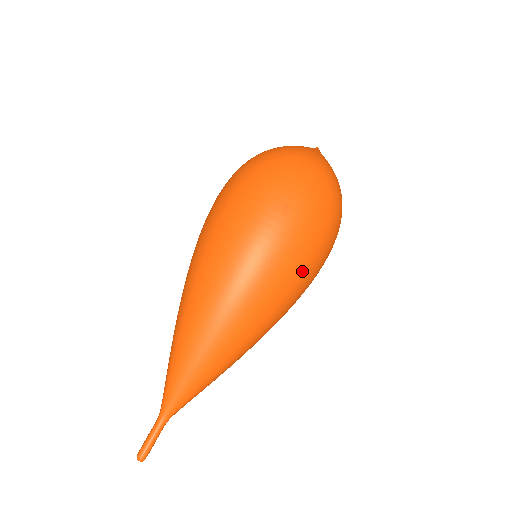
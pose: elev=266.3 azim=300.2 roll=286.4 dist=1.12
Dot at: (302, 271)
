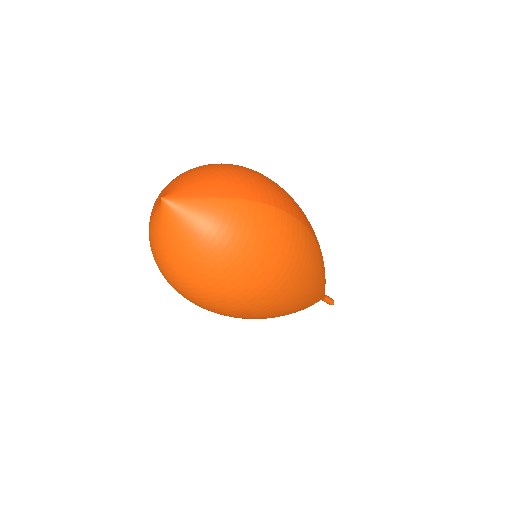
Dot at: (303, 288)
